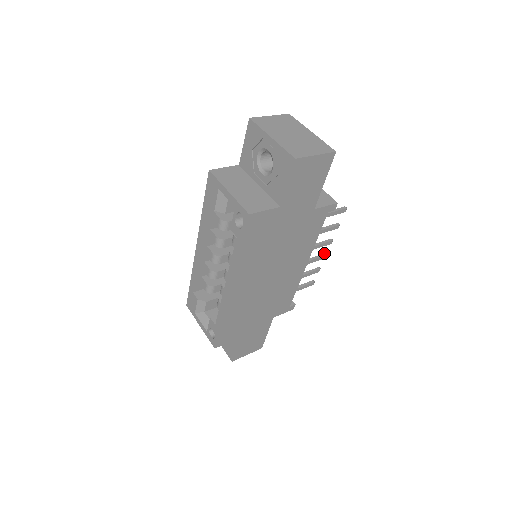
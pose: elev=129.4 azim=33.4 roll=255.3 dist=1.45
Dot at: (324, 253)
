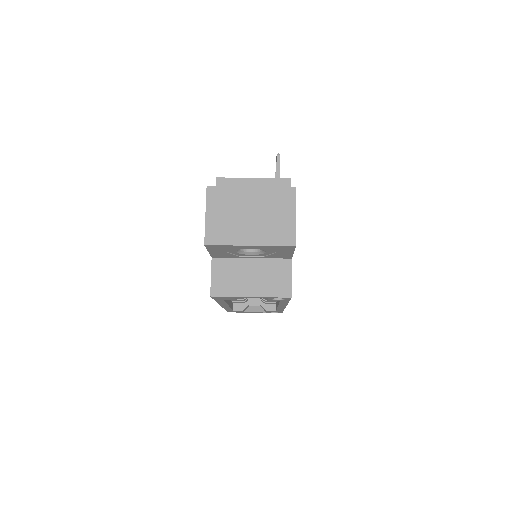
Dot at: occluded
